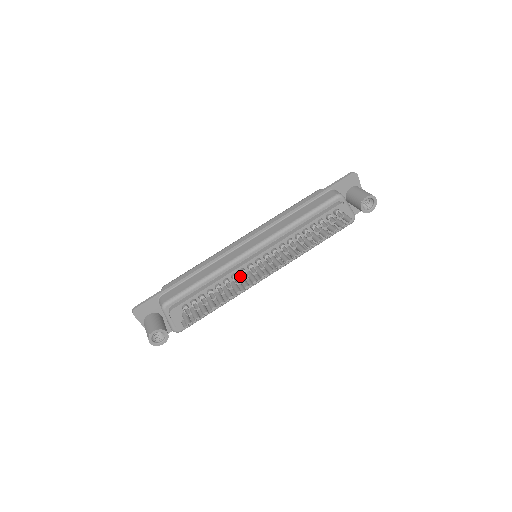
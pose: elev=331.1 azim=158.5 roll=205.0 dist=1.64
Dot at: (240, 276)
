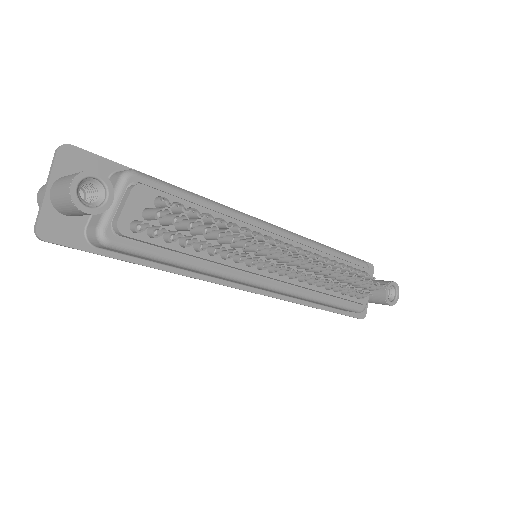
Dot at: occluded
